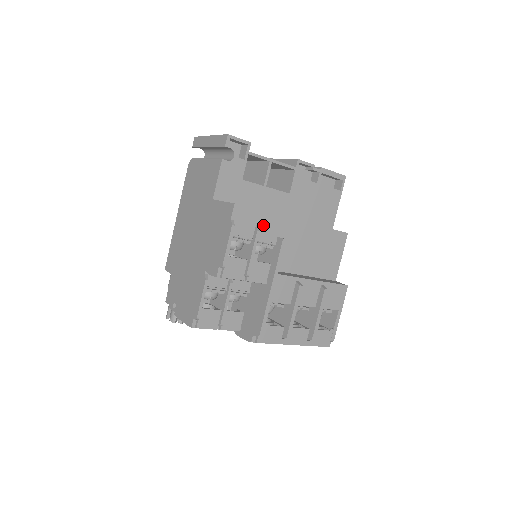
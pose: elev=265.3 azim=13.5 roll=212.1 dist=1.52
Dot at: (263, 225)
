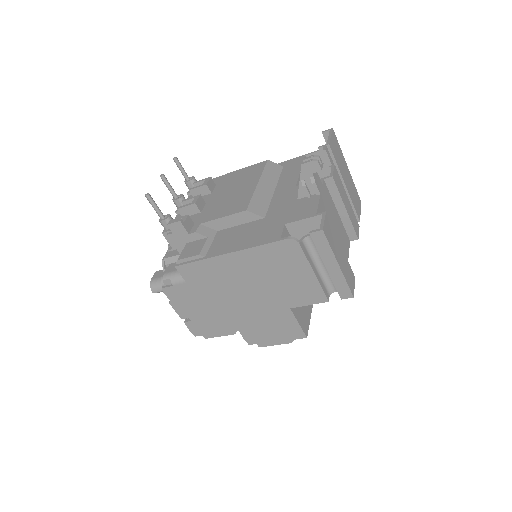
Dot at: occluded
